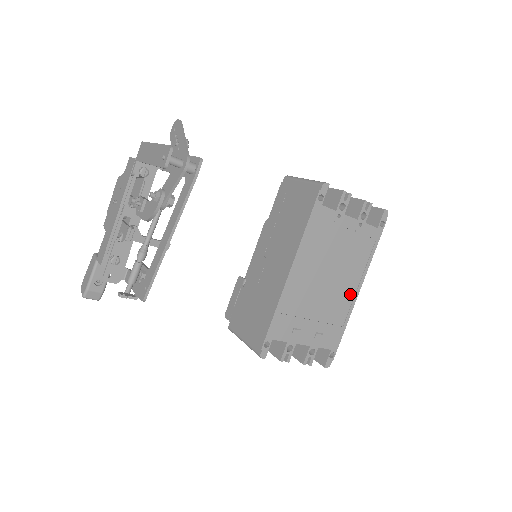
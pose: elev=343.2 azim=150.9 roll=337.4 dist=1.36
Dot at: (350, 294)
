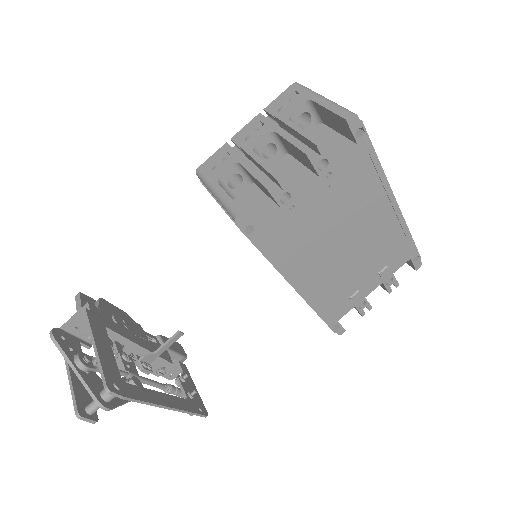
Dot at: (387, 216)
